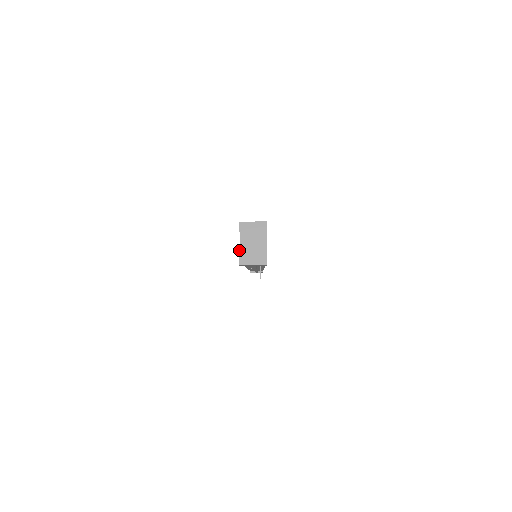
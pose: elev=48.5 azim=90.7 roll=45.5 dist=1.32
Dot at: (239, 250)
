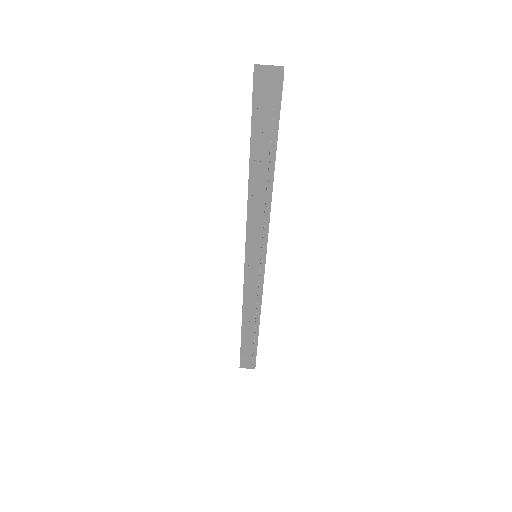
Dot at: (254, 66)
